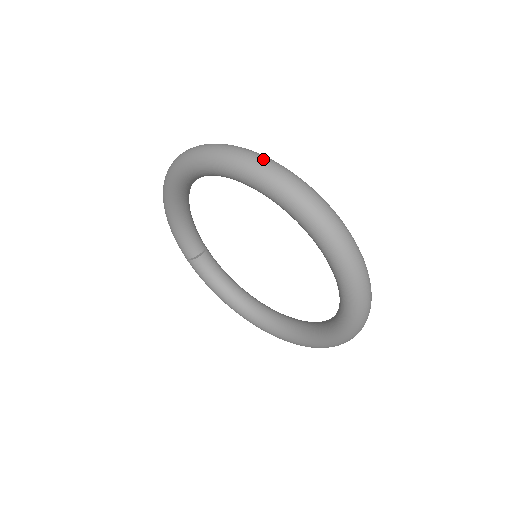
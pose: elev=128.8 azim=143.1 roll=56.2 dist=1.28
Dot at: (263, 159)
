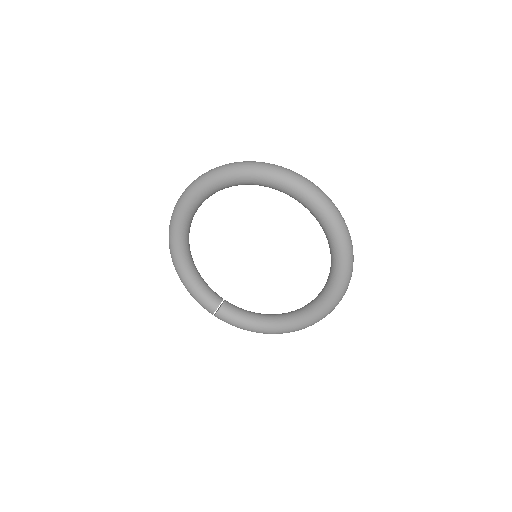
Dot at: occluded
